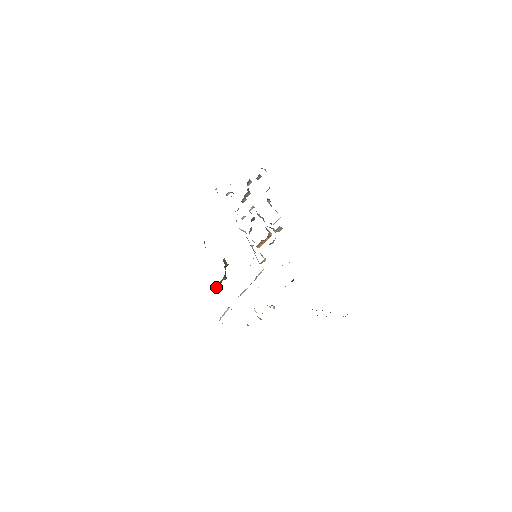
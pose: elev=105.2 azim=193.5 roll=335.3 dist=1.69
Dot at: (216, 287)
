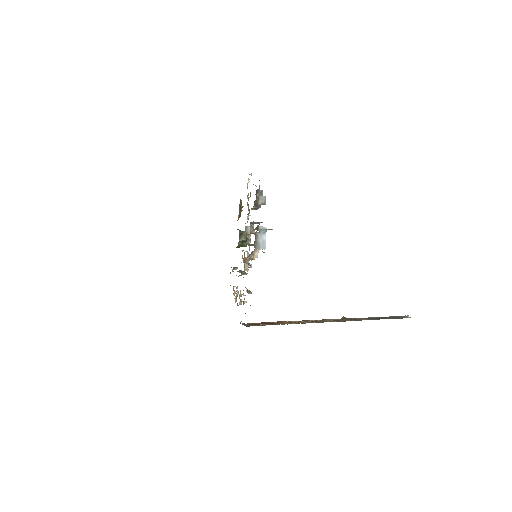
Dot at: occluded
